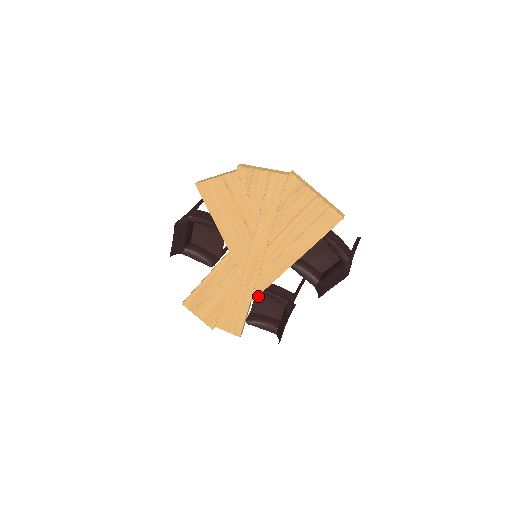
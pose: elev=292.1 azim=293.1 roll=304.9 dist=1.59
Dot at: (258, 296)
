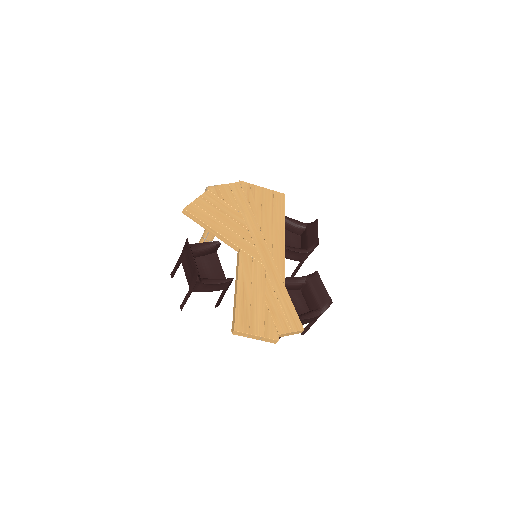
Dot at: occluded
